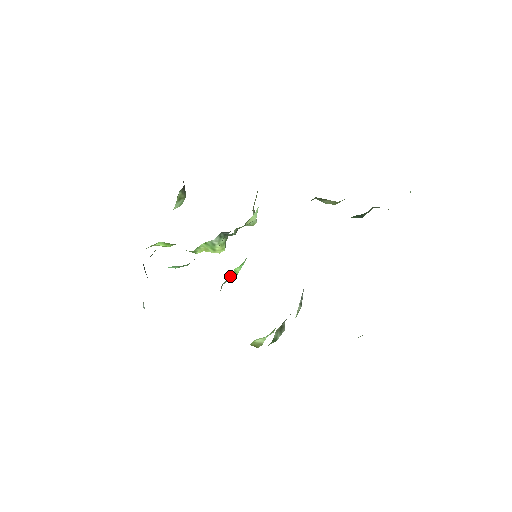
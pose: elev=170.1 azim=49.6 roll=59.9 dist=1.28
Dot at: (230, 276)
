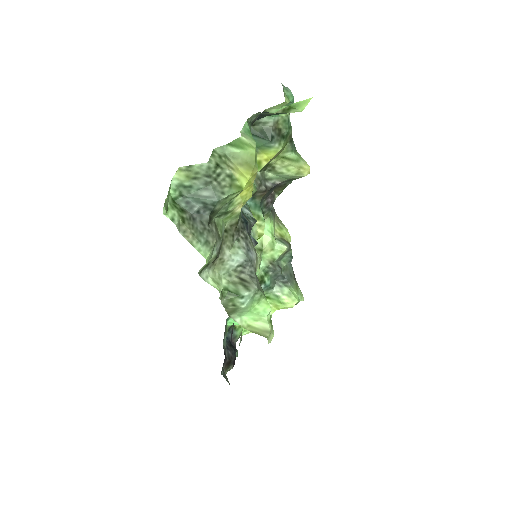
Dot at: occluded
